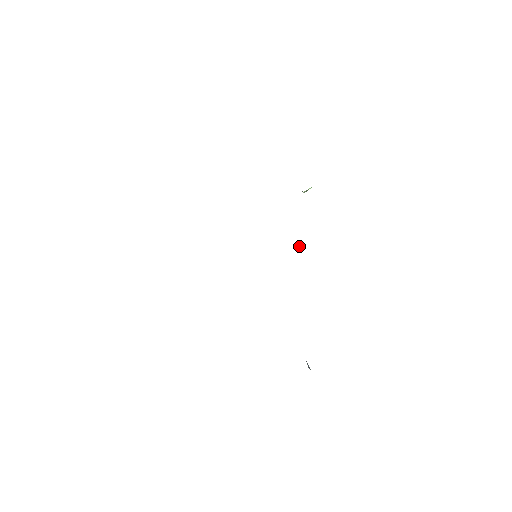
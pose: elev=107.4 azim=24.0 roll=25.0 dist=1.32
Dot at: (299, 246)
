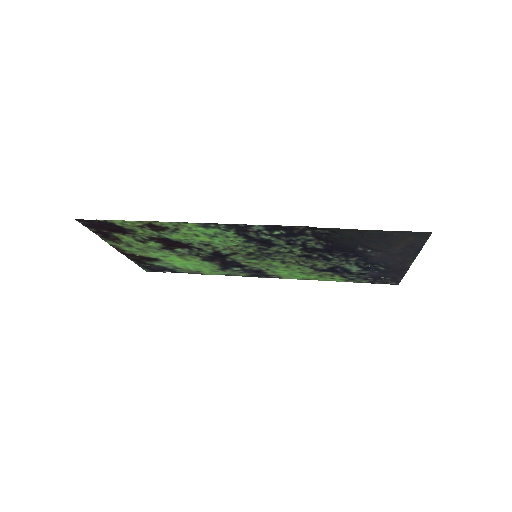
Dot at: (274, 269)
